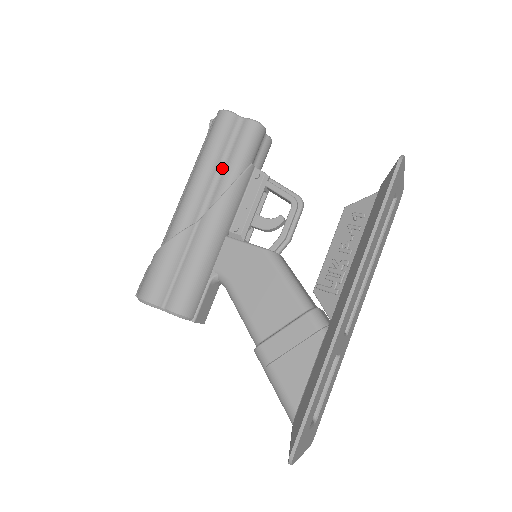
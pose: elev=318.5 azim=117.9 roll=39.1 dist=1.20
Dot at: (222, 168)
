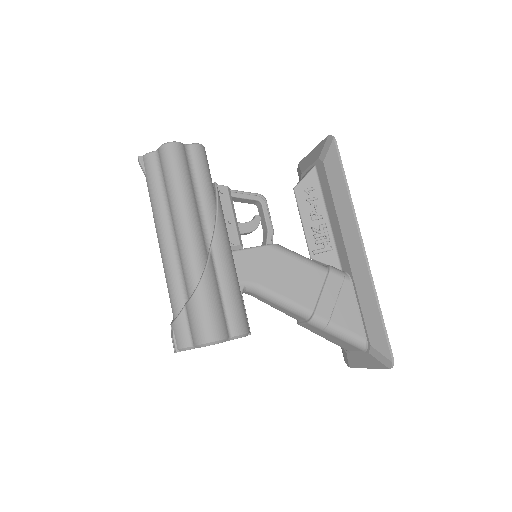
Dot at: (198, 195)
